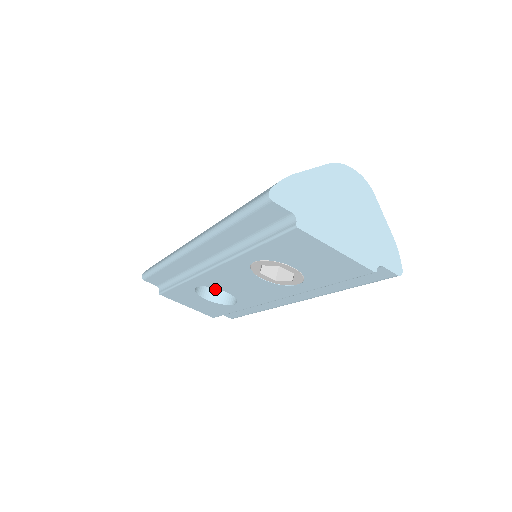
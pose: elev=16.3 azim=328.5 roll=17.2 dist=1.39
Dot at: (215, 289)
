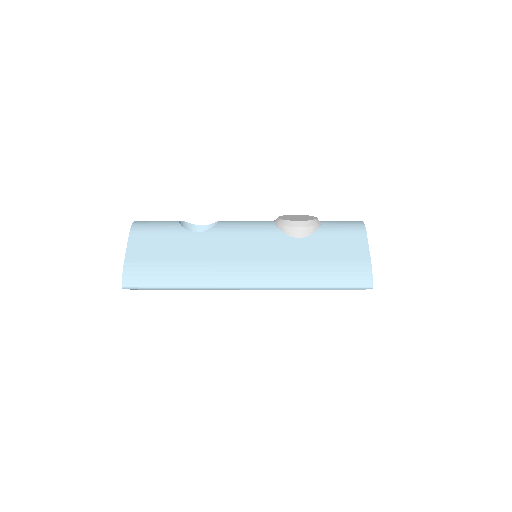
Dot at: occluded
